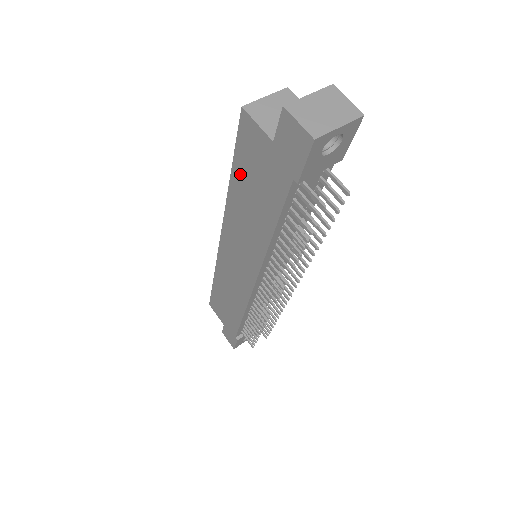
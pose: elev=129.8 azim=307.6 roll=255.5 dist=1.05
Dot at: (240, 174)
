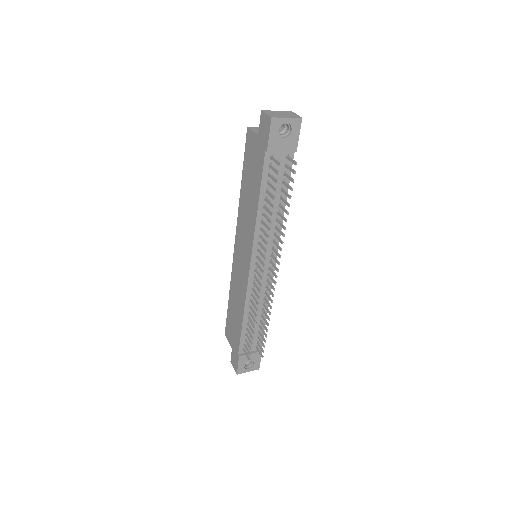
Dot at: (245, 174)
